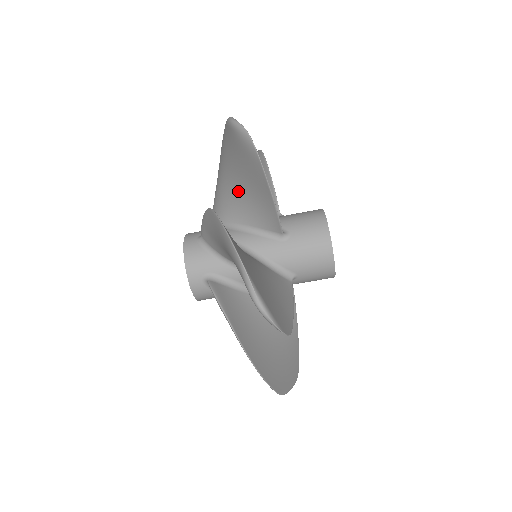
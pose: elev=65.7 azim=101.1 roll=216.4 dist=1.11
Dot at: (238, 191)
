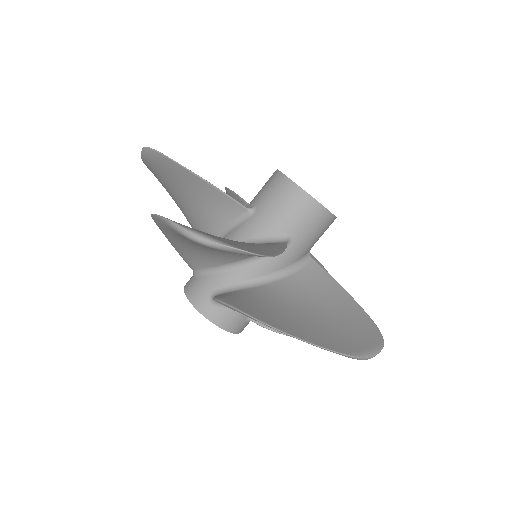
Dot at: (224, 253)
